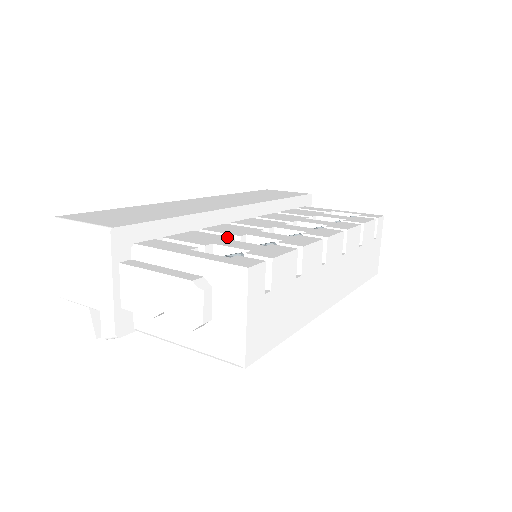
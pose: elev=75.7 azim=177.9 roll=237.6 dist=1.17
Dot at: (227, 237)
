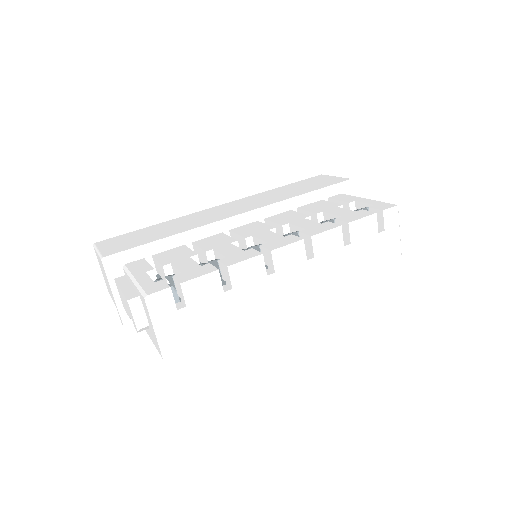
Dot at: (193, 254)
